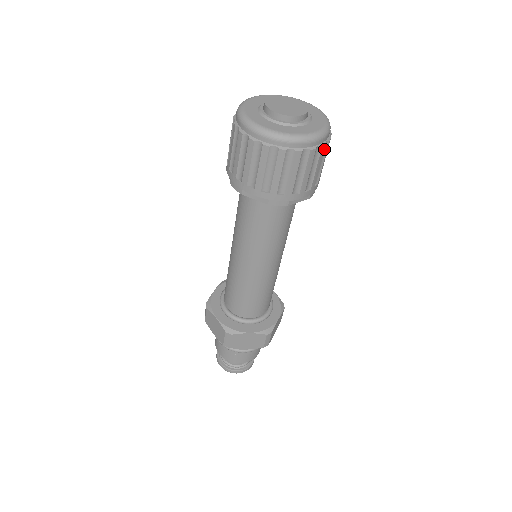
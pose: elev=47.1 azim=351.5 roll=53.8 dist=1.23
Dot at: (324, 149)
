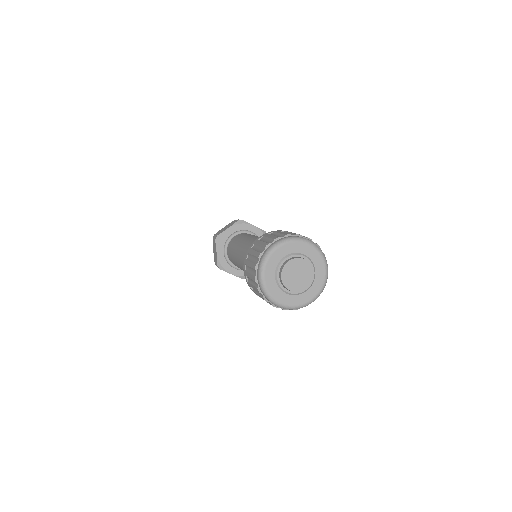
Dot at: occluded
